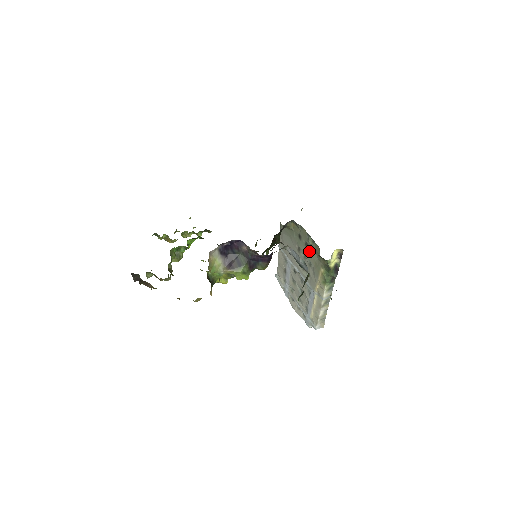
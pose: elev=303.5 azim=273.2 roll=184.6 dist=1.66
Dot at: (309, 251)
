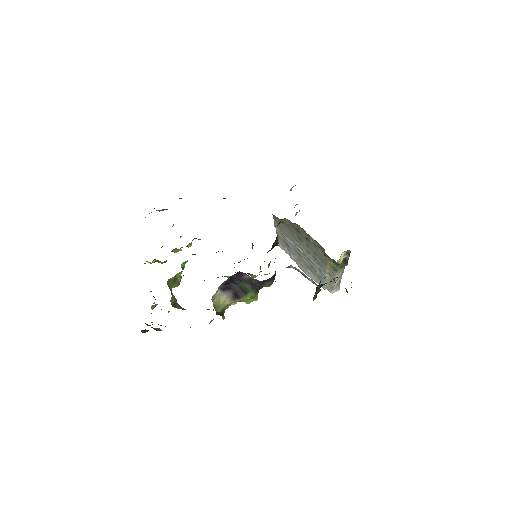
Dot at: (312, 245)
